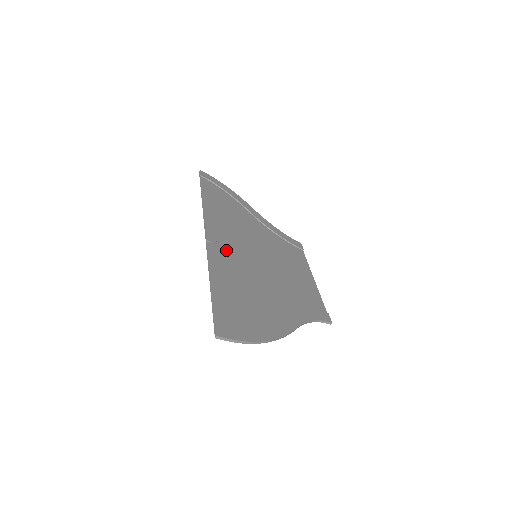
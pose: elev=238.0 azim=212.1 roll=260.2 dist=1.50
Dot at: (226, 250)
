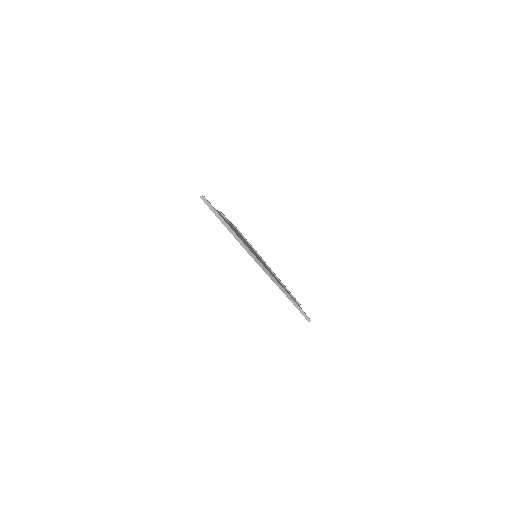
Dot at: occluded
